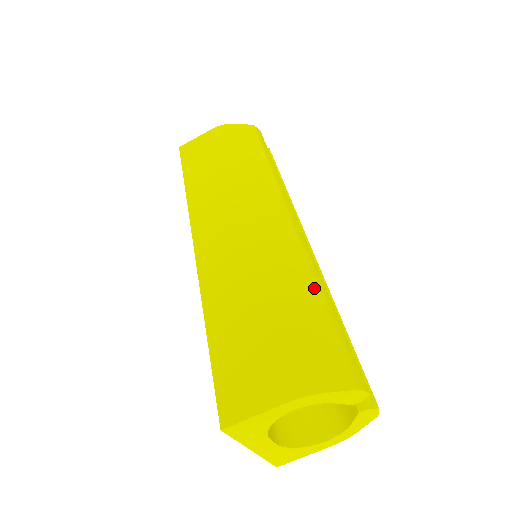
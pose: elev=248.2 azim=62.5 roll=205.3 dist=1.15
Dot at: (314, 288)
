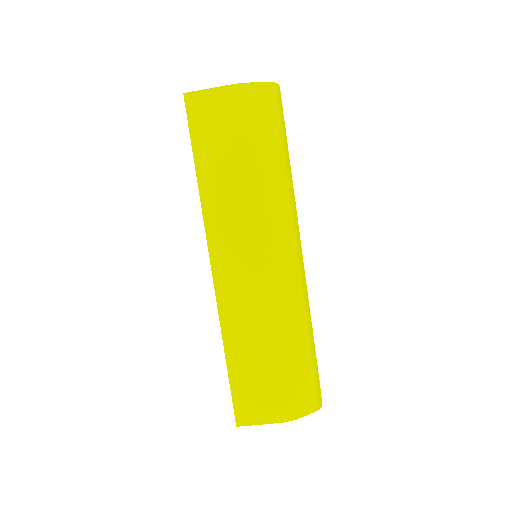
Dot at: (306, 334)
